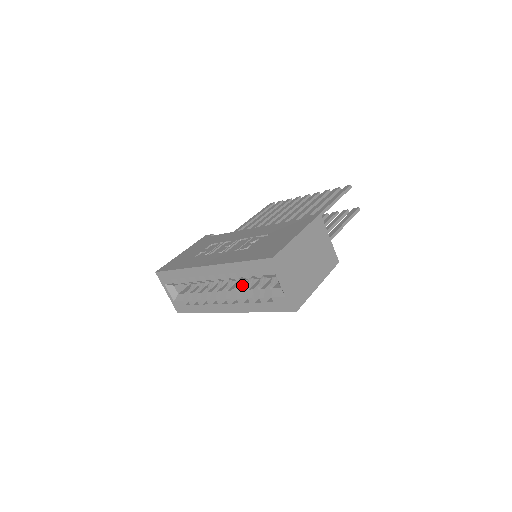
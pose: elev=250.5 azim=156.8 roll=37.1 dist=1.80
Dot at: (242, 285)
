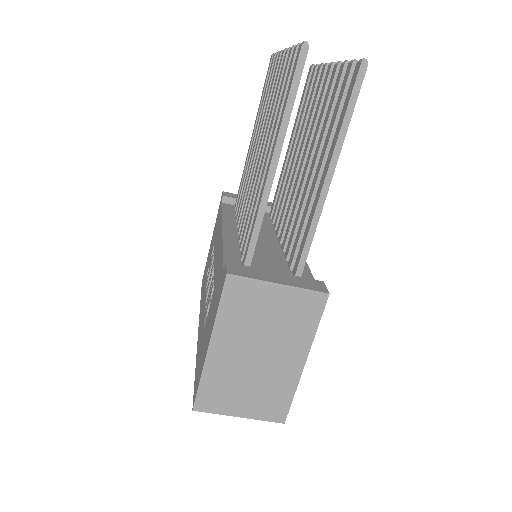
Dot at: occluded
